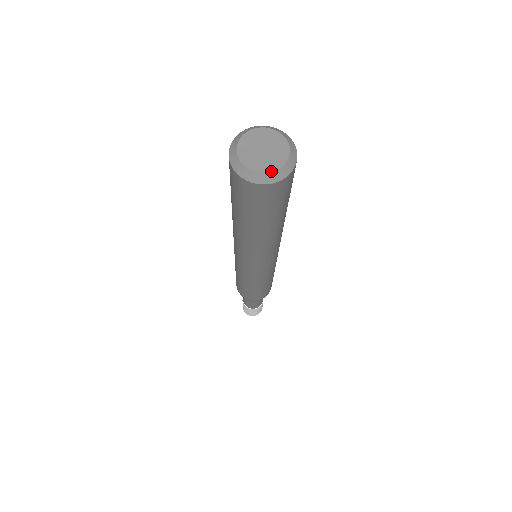
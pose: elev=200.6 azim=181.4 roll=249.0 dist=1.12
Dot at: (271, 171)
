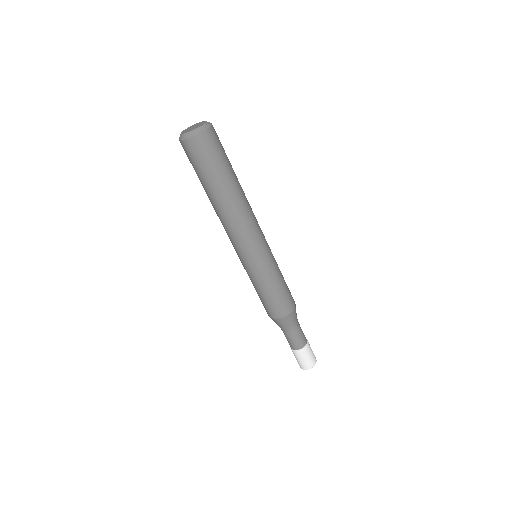
Dot at: (189, 132)
